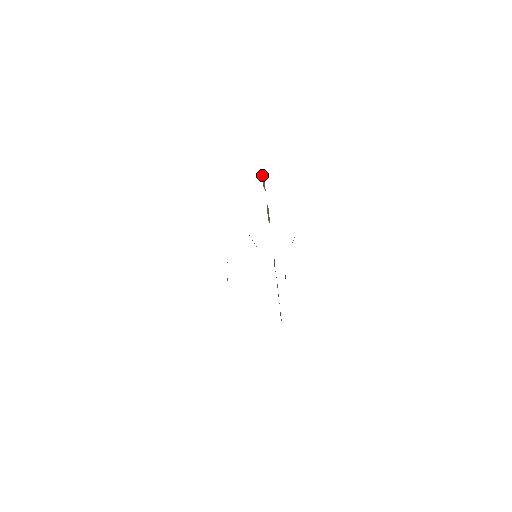
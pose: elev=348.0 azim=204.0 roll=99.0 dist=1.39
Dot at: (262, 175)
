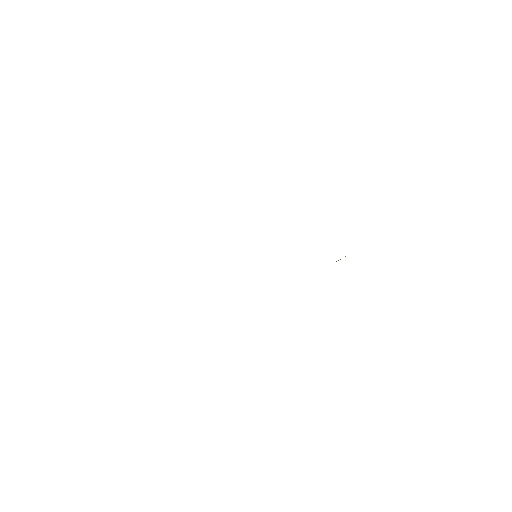
Dot at: occluded
